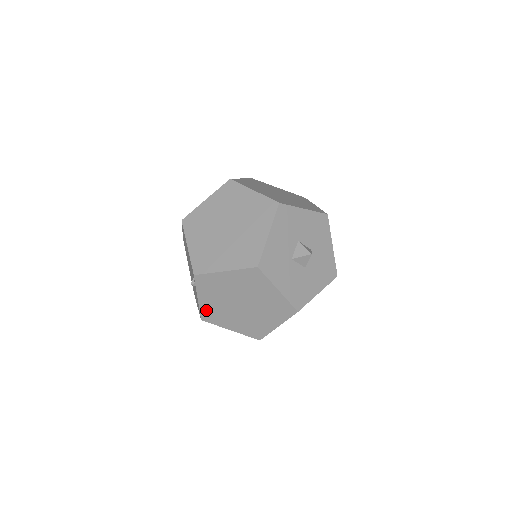
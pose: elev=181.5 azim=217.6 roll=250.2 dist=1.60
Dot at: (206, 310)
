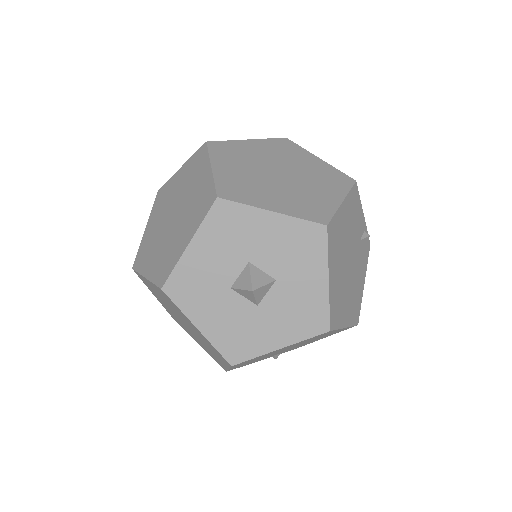
Dot at: (168, 311)
